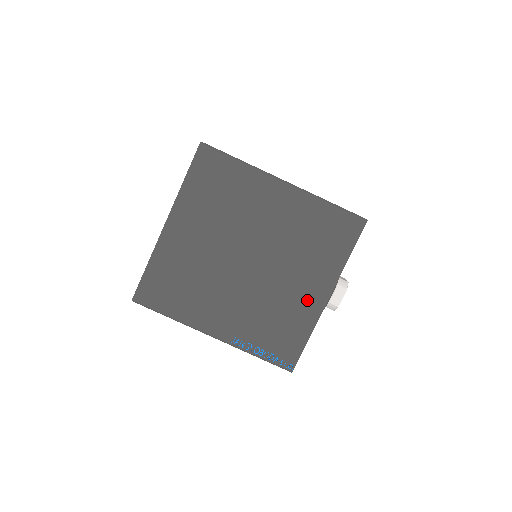
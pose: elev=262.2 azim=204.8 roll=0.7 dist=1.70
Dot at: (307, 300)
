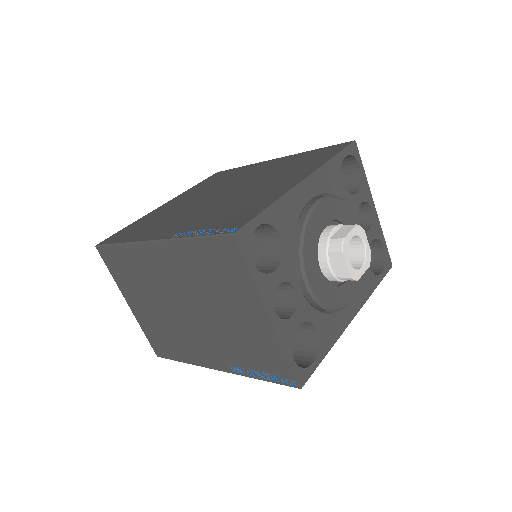
Dot at: (277, 188)
